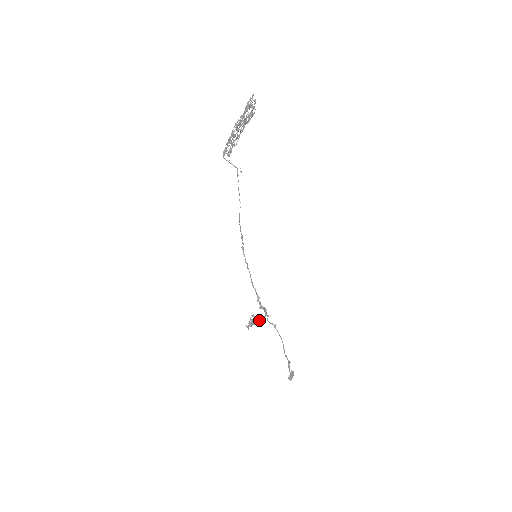
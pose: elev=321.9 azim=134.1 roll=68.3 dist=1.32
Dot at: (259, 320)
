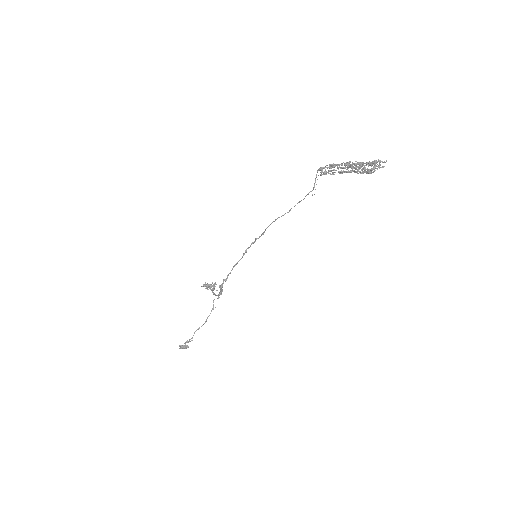
Dot at: (213, 292)
